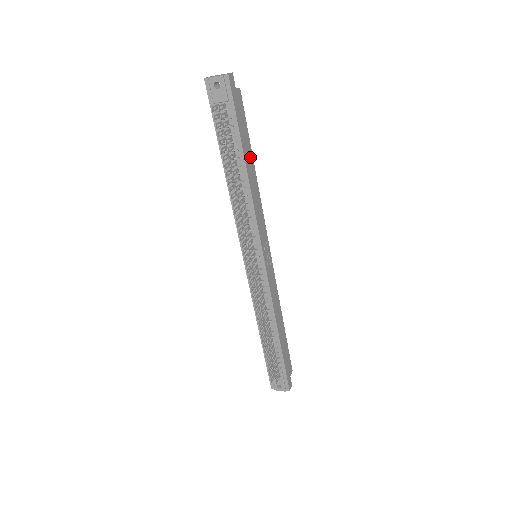
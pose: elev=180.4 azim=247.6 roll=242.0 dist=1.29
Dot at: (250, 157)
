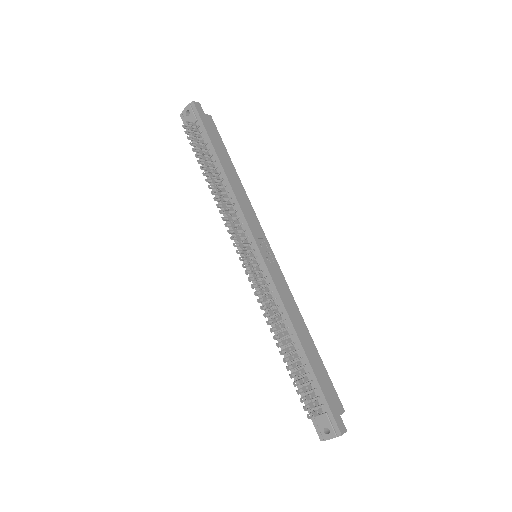
Dot at: (229, 163)
